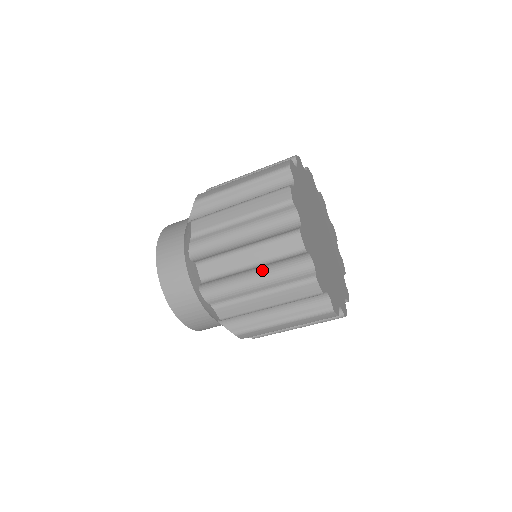
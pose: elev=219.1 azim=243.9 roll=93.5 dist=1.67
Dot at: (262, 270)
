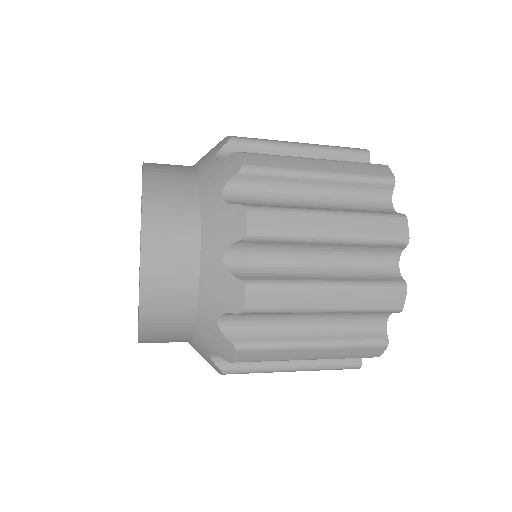
Dot at: (325, 314)
